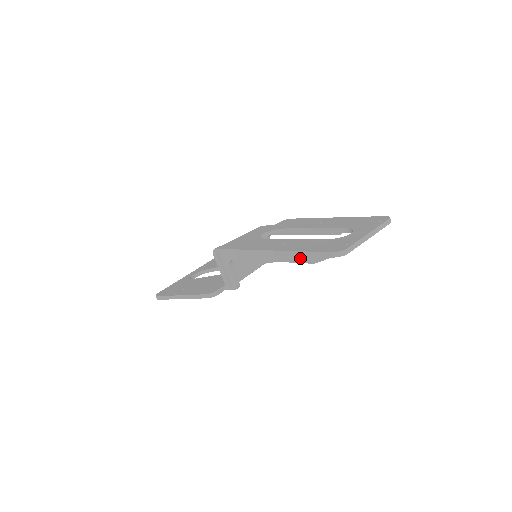
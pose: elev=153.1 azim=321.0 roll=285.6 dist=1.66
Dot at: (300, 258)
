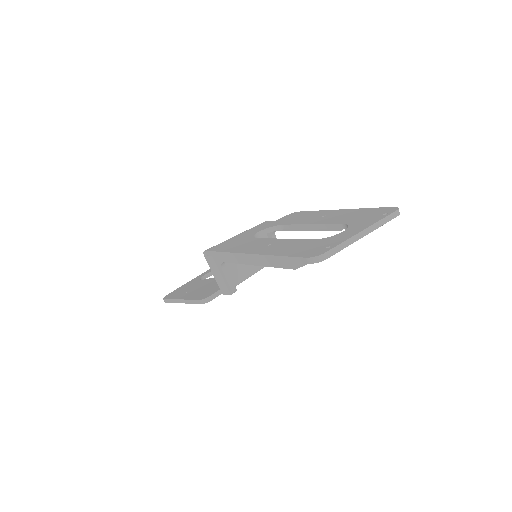
Dot at: (281, 263)
